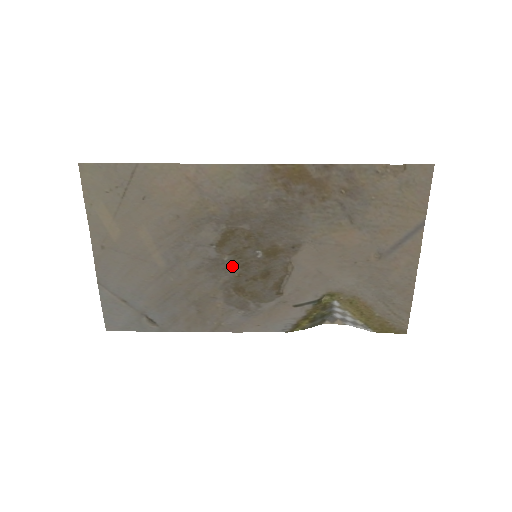
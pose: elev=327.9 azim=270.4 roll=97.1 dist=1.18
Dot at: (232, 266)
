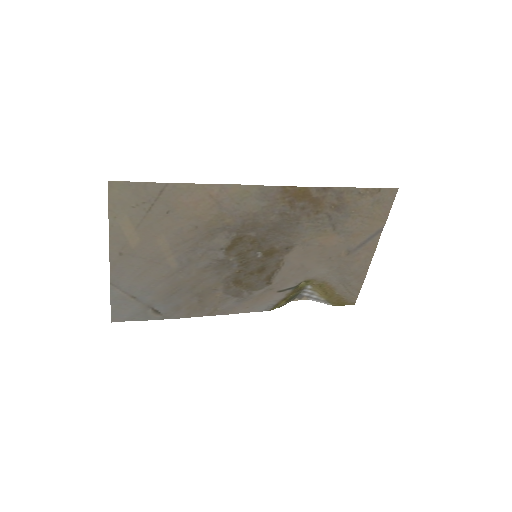
Dot at: (235, 265)
